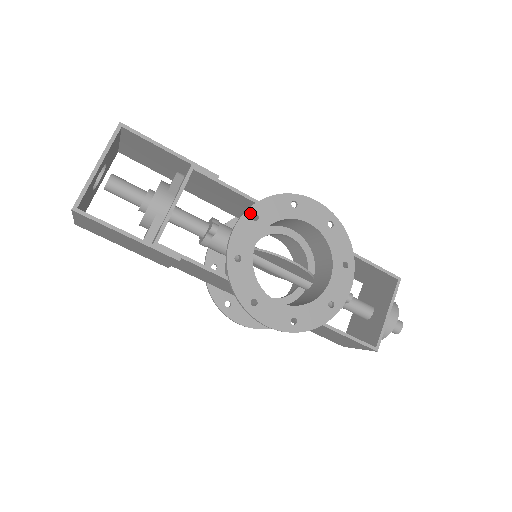
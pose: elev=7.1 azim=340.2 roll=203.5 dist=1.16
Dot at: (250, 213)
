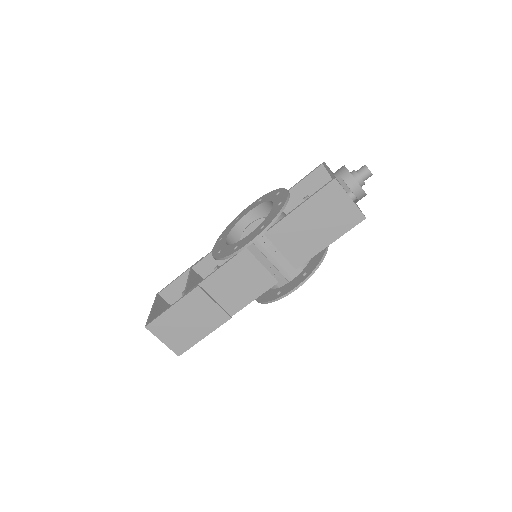
Dot at: (217, 242)
